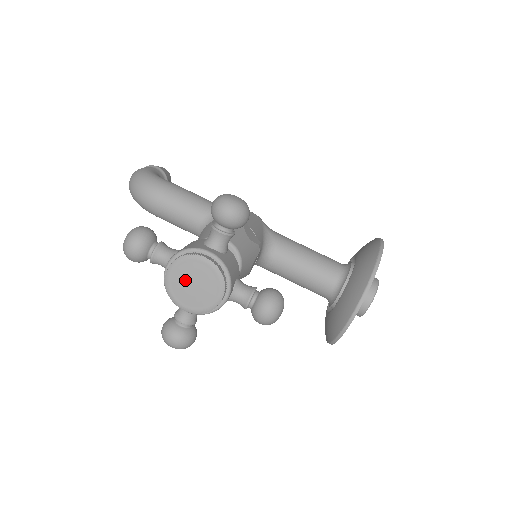
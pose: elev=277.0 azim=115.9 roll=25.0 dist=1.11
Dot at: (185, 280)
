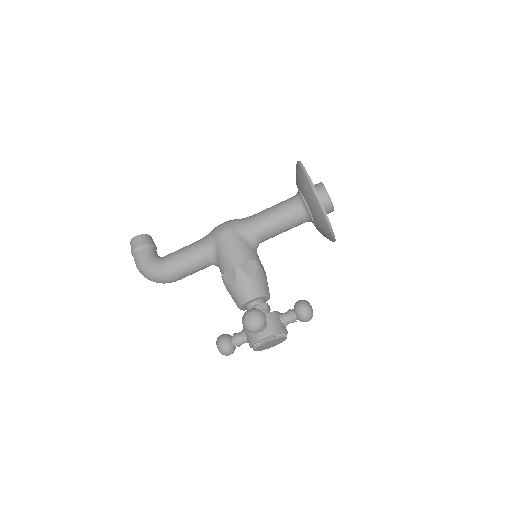
Dot at: (265, 347)
